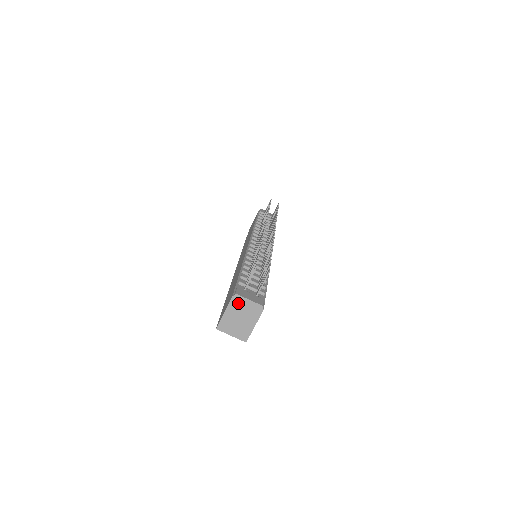
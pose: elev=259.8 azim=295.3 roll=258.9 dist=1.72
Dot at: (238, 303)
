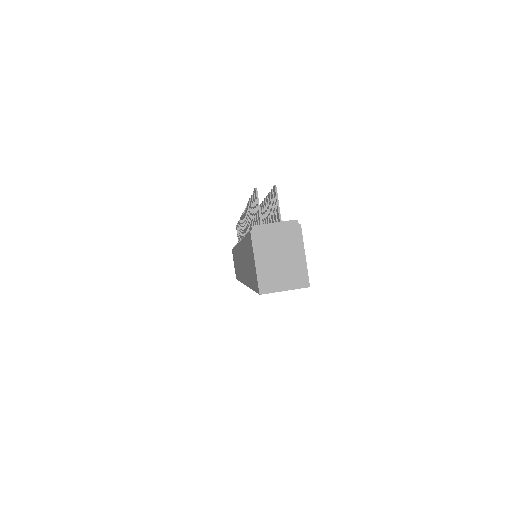
Dot at: (264, 237)
